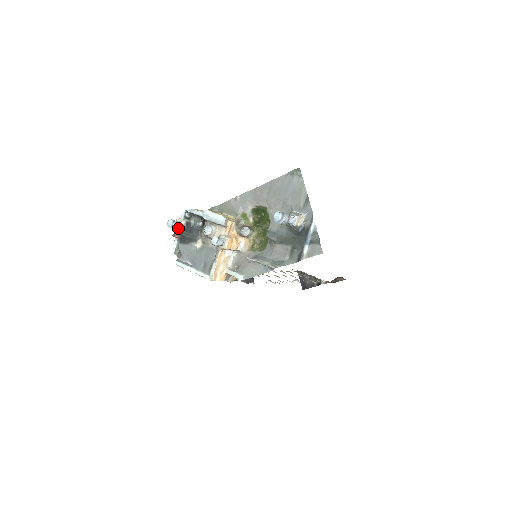
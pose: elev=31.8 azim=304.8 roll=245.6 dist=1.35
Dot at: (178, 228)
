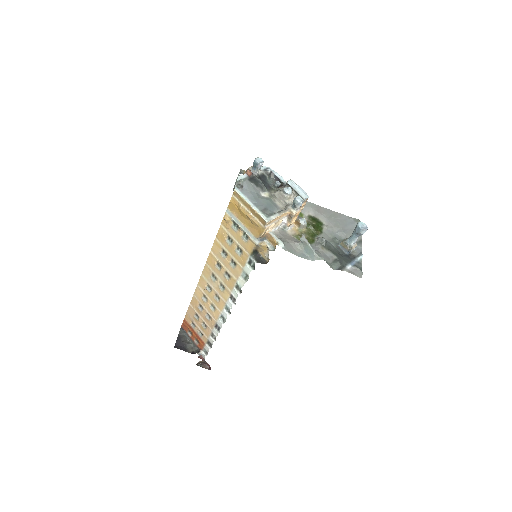
Dot at: (254, 170)
